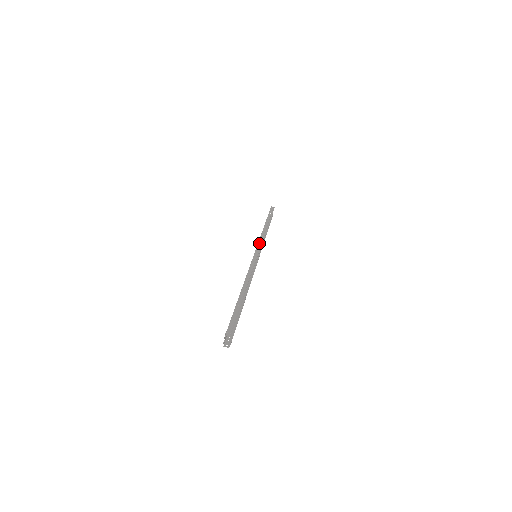
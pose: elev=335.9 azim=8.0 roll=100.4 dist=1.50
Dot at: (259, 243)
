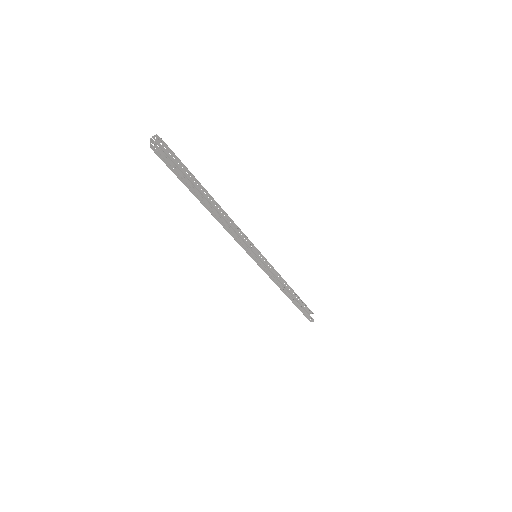
Dot at: (265, 263)
